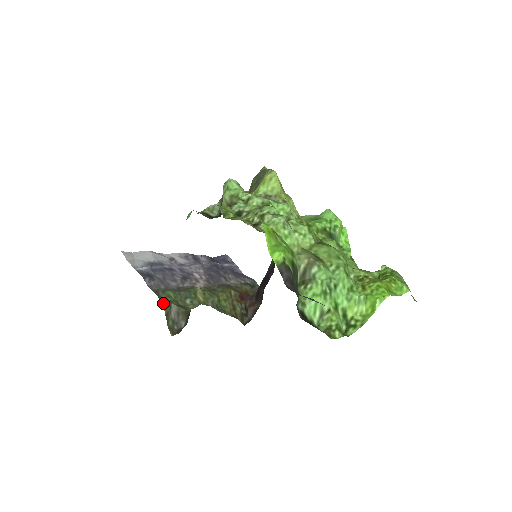
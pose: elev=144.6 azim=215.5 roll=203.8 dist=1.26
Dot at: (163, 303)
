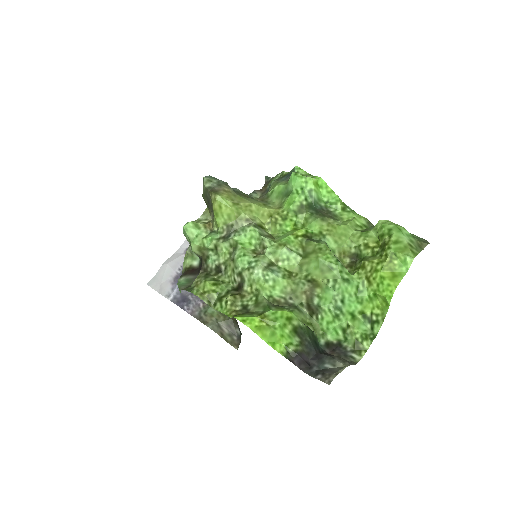
Dot at: (212, 329)
